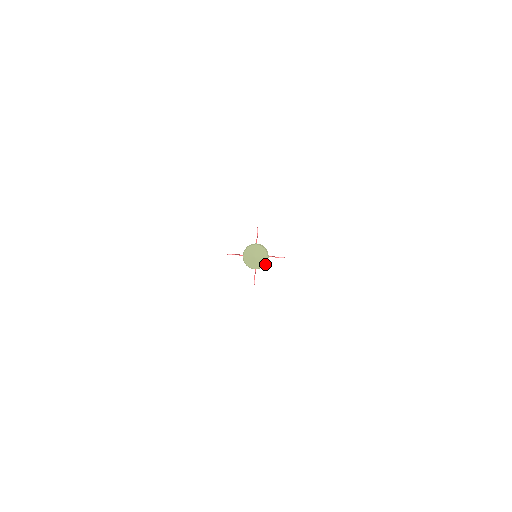
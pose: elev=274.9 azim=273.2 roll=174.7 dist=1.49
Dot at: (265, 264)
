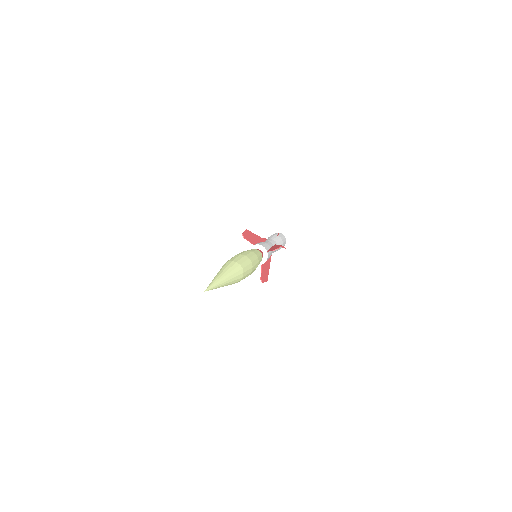
Dot at: (250, 271)
